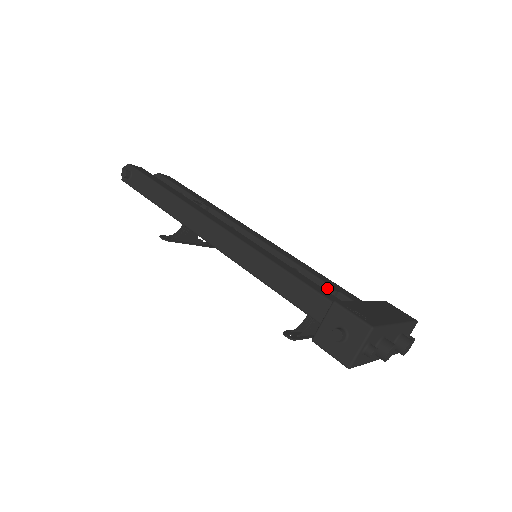
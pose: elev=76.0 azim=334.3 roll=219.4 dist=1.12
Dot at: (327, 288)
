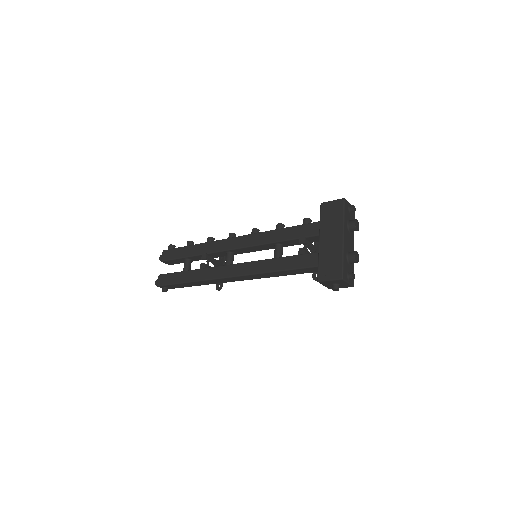
Dot at: (301, 251)
